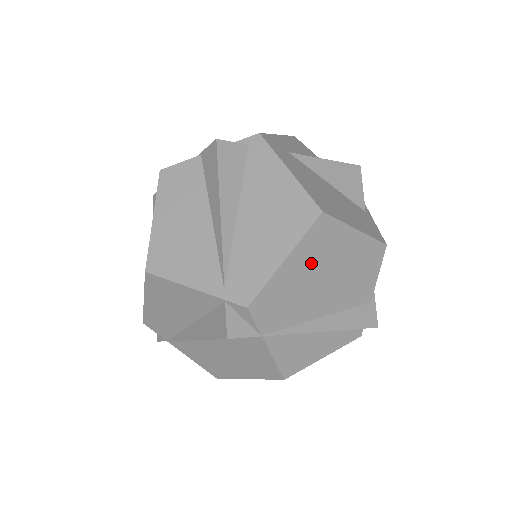
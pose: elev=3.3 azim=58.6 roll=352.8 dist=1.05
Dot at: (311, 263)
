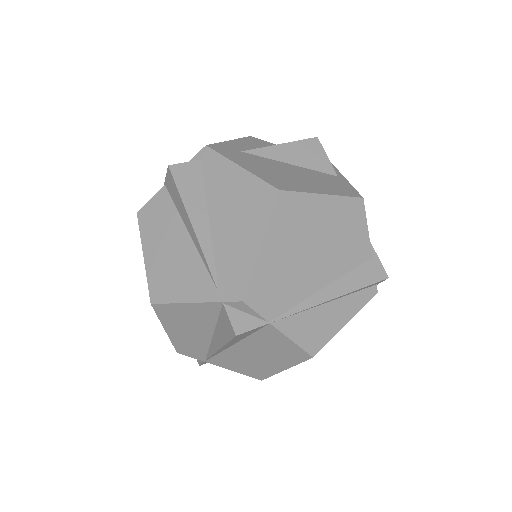
Dot at: (289, 240)
